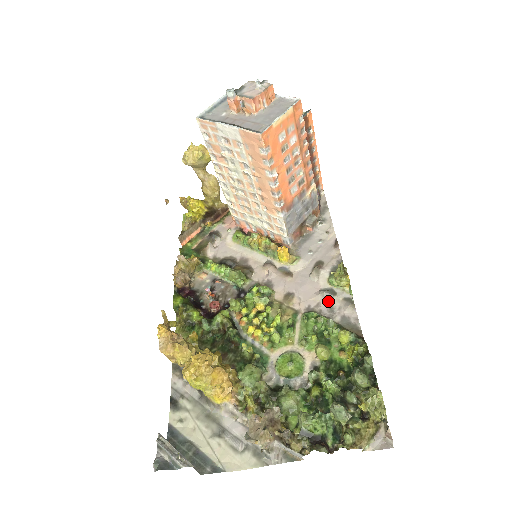
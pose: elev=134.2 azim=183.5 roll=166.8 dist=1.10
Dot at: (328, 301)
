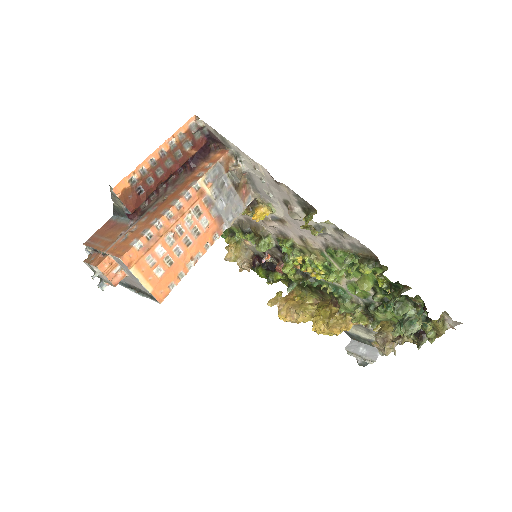
Dot at: (327, 235)
